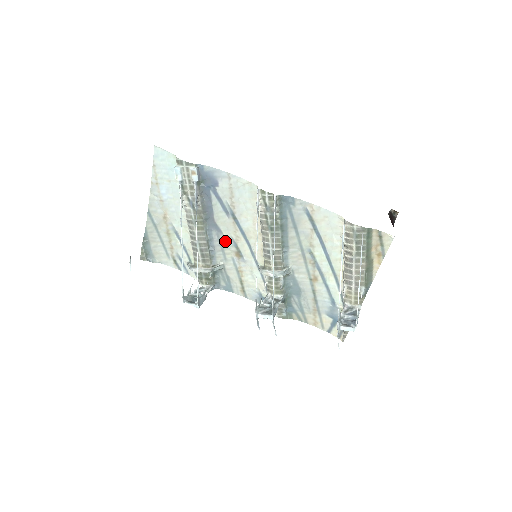
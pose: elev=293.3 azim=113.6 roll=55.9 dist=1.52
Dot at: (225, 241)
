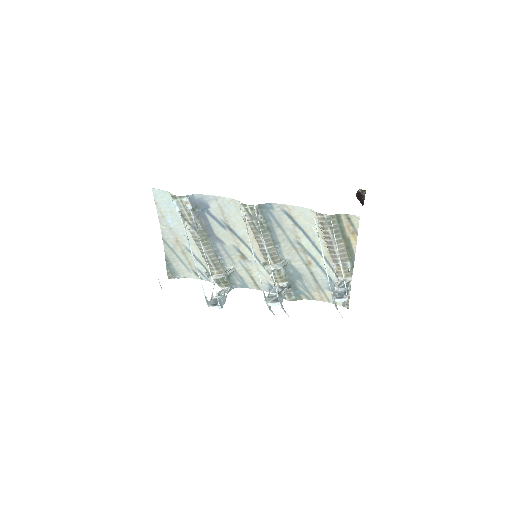
Dot at: (229, 249)
